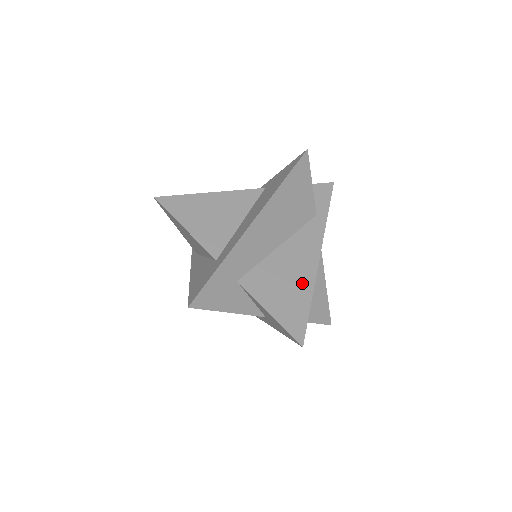
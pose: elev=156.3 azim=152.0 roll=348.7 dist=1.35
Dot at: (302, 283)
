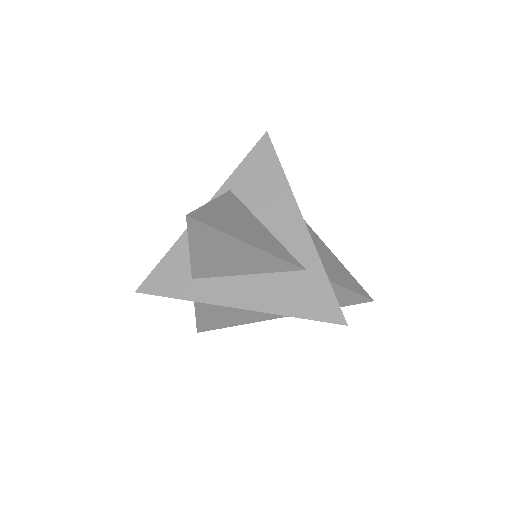
Dot at: (240, 319)
